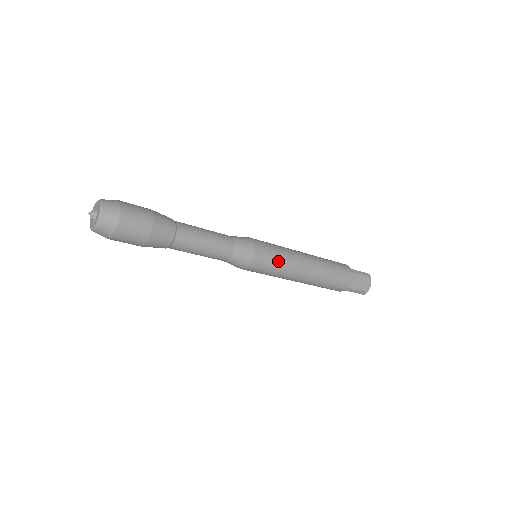
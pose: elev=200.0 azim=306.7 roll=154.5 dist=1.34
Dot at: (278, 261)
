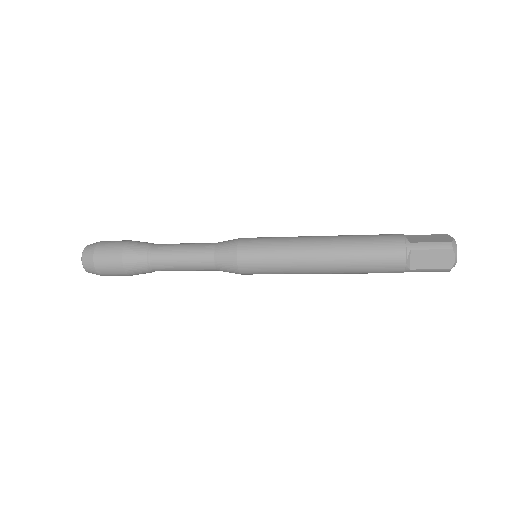
Dot at: (272, 262)
